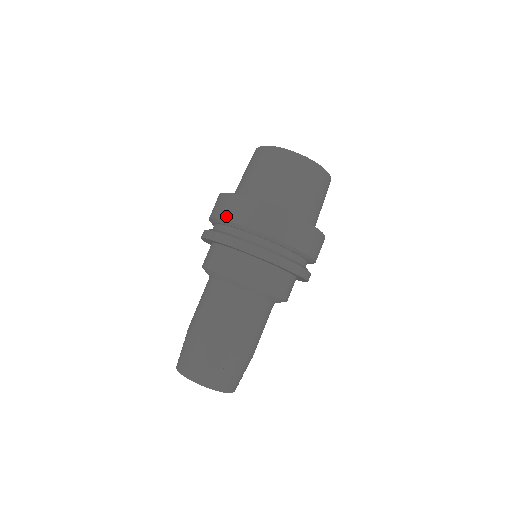
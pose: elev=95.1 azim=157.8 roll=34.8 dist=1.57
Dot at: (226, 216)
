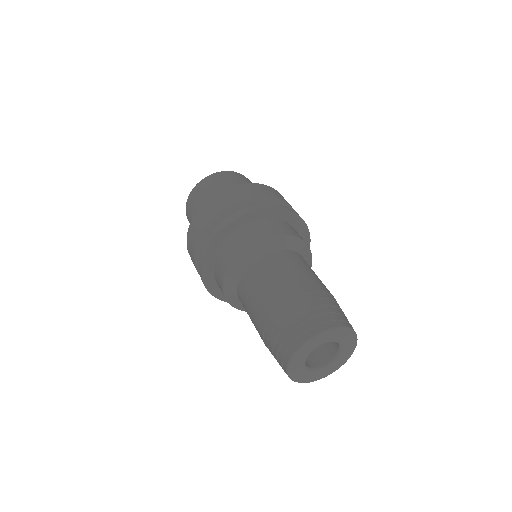
Dot at: (207, 220)
